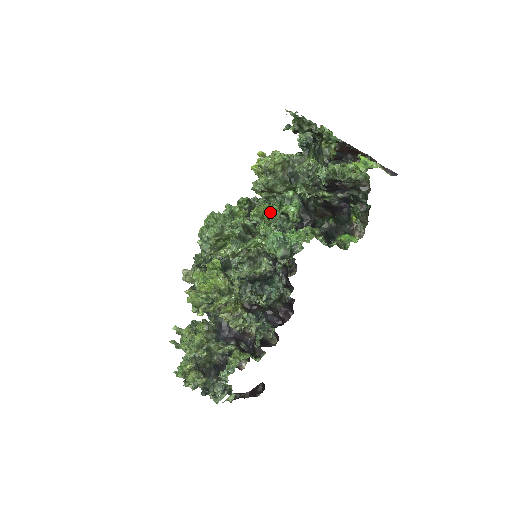
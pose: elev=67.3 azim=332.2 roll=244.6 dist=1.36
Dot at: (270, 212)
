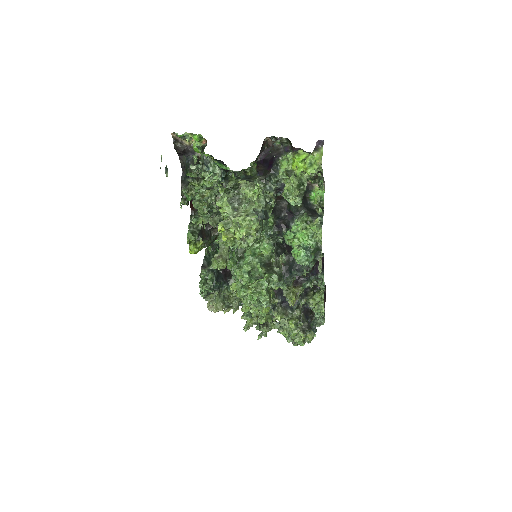
Dot at: occluded
